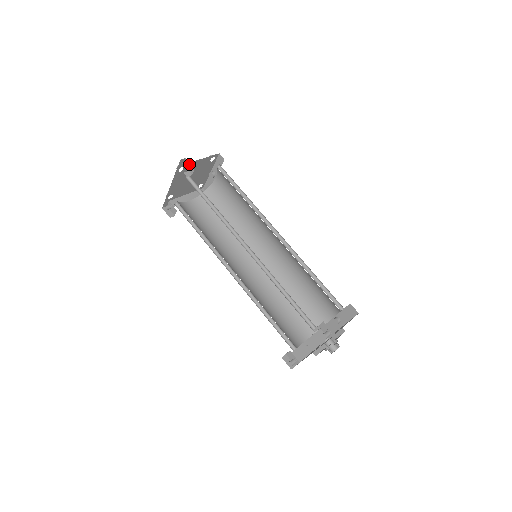
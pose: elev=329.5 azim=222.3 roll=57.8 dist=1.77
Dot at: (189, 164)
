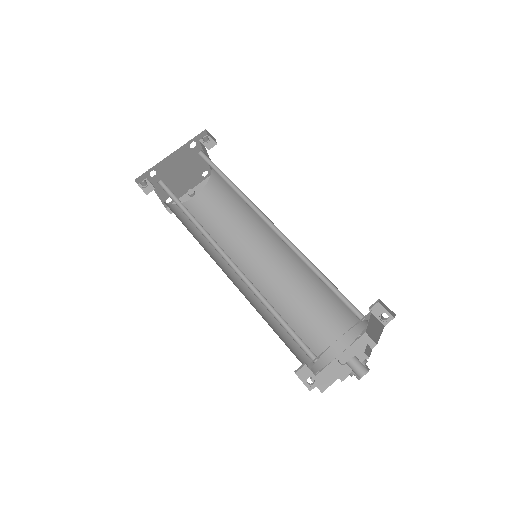
Dot at: (210, 140)
